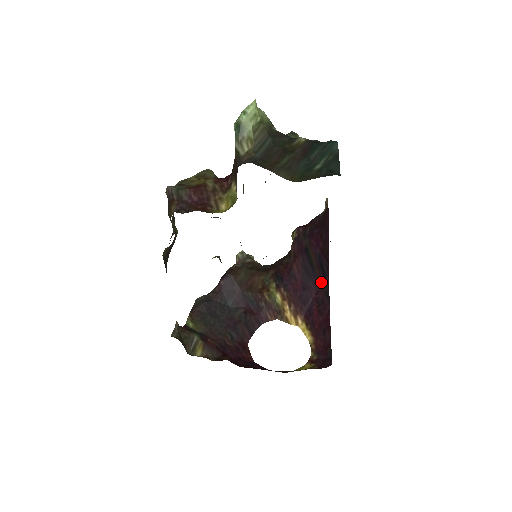
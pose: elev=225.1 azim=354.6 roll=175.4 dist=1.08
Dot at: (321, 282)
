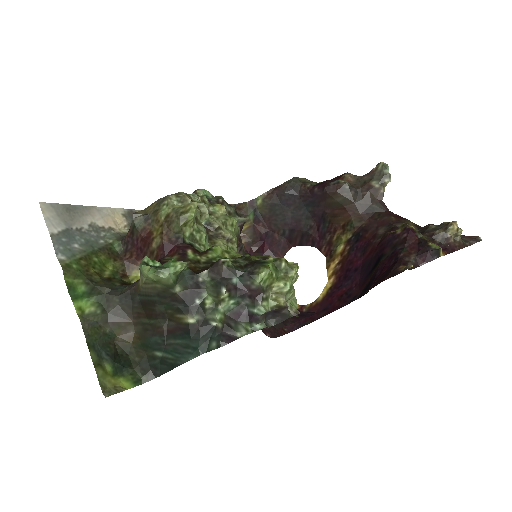
Dot at: (363, 287)
